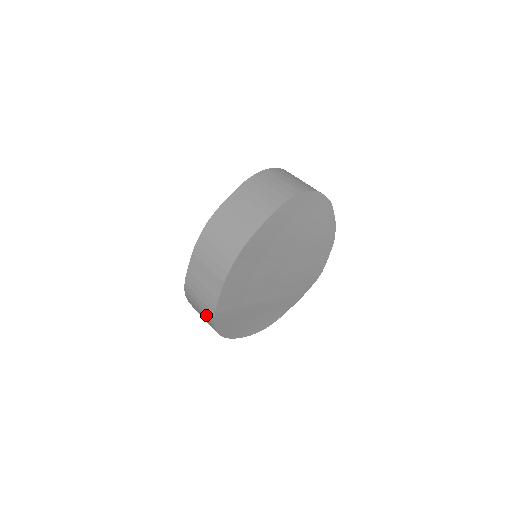
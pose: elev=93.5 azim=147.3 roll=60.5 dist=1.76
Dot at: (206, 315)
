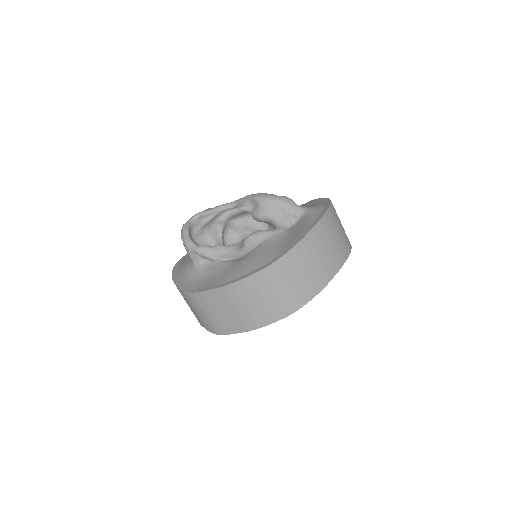
Dot at: (203, 322)
